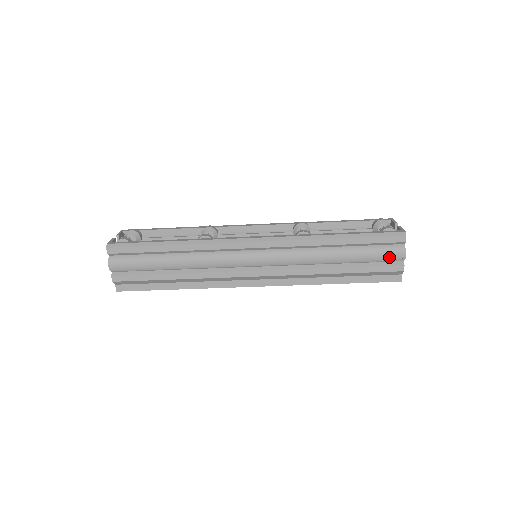
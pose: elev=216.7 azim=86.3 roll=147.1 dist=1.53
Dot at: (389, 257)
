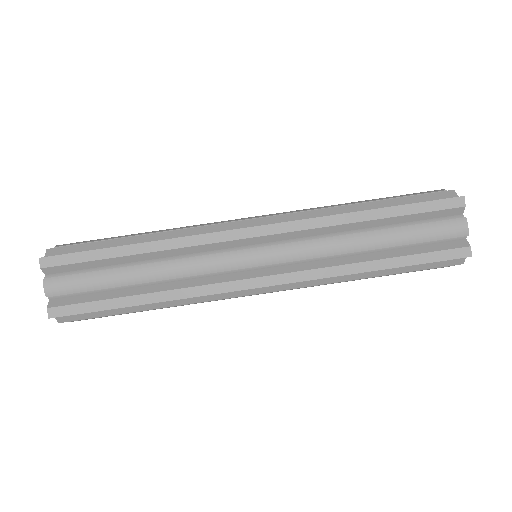
Dot at: (423, 192)
